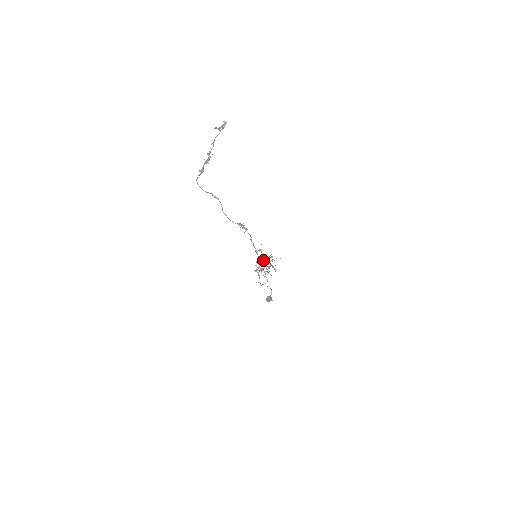
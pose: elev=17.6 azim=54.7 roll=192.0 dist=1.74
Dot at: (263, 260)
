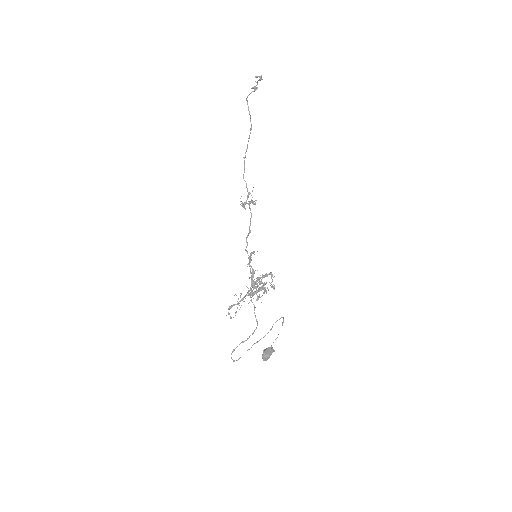
Dot at: (252, 282)
